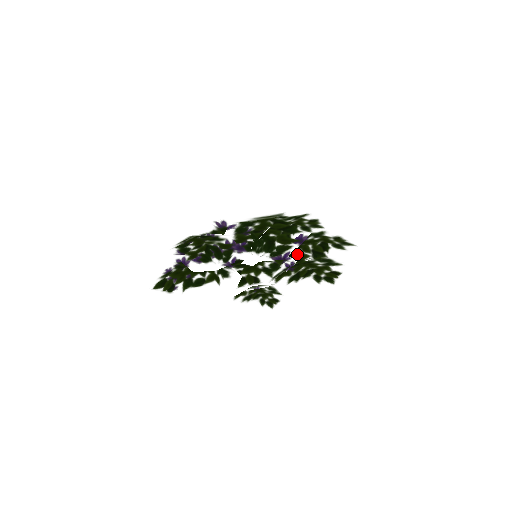
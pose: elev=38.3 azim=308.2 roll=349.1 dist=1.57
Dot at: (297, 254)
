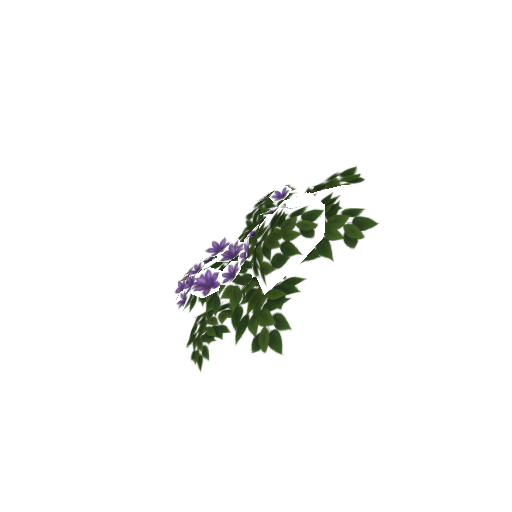
Dot at: occluded
